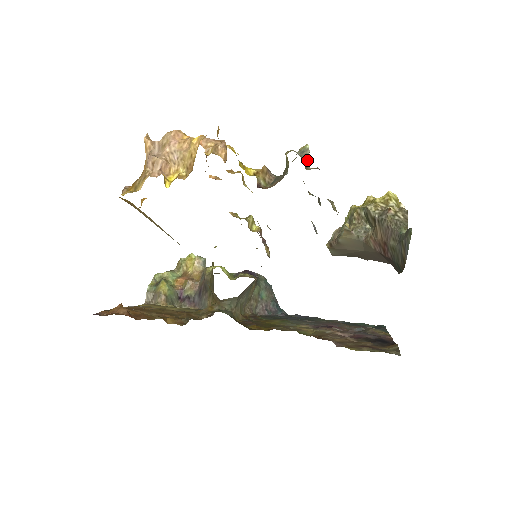
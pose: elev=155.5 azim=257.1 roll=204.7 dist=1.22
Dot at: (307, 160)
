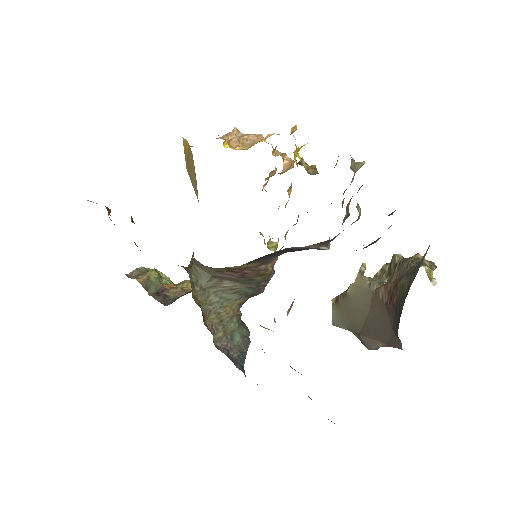
Dot at: (356, 167)
